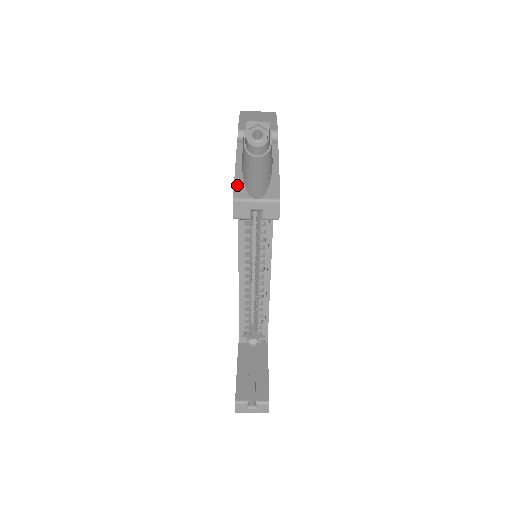
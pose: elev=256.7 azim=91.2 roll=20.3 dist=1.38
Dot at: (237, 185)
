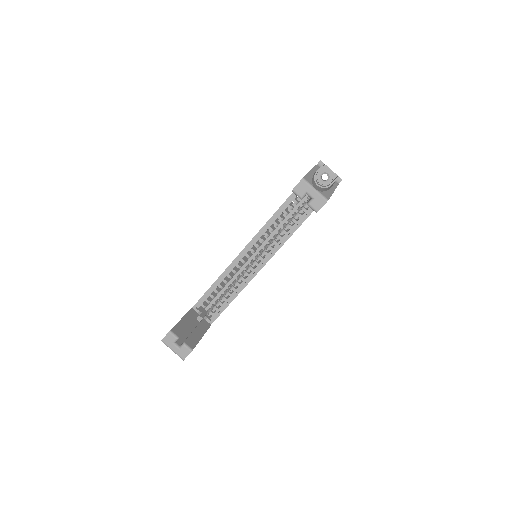
Dot at: (308, 176)
